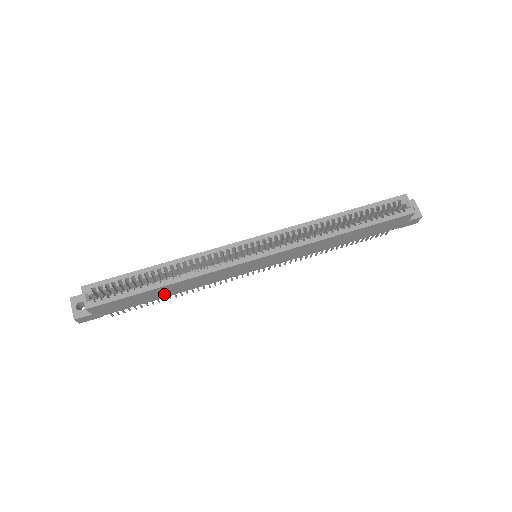
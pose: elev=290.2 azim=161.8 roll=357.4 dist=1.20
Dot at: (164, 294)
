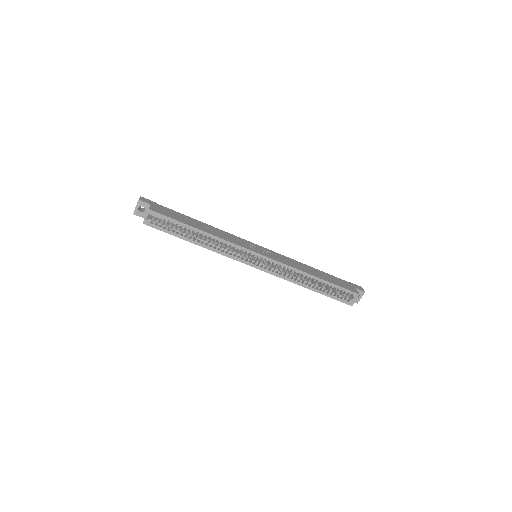
Dot at: occluded
